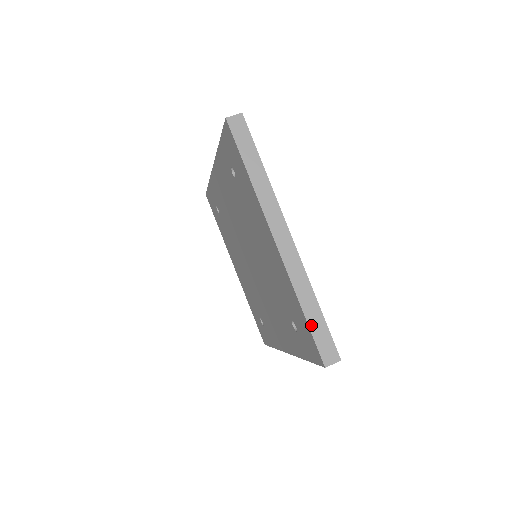
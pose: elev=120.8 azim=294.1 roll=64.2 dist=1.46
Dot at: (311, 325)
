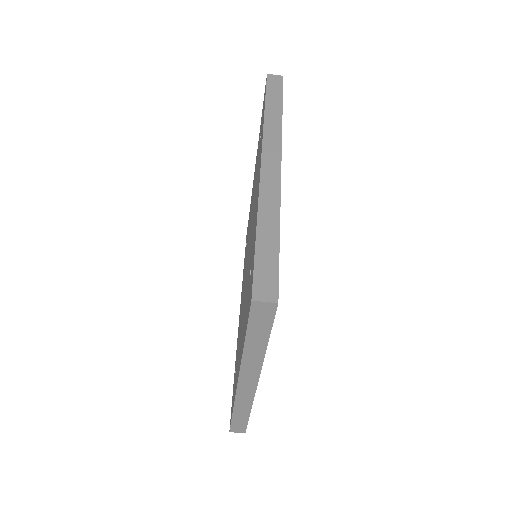
Dot at: (234, 419)
